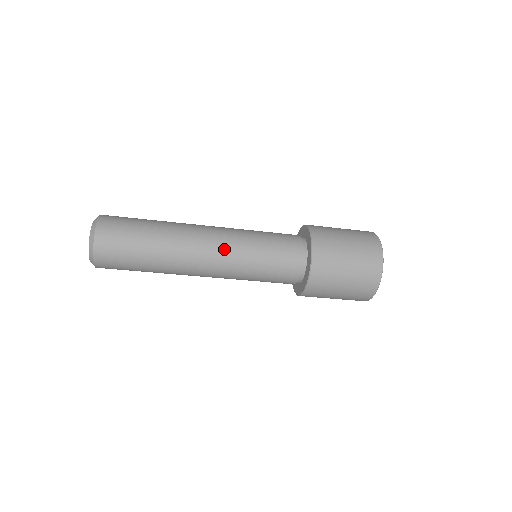
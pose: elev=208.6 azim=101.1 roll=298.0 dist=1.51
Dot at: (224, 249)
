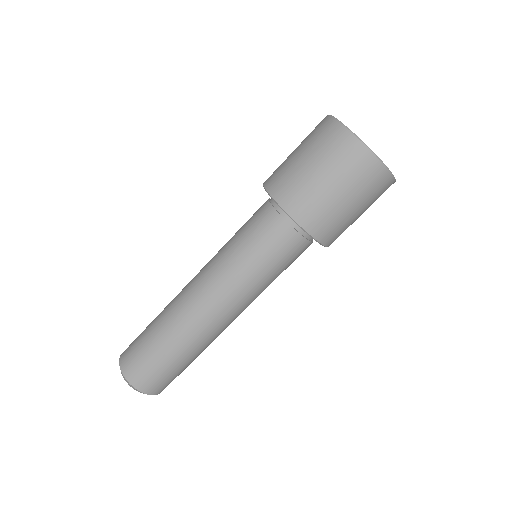
Dot at: (213, 284)
